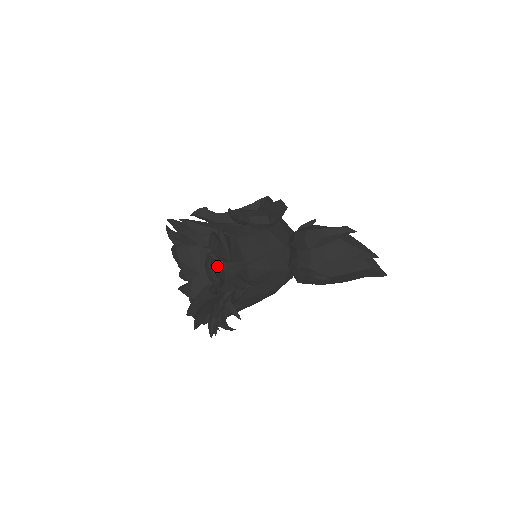
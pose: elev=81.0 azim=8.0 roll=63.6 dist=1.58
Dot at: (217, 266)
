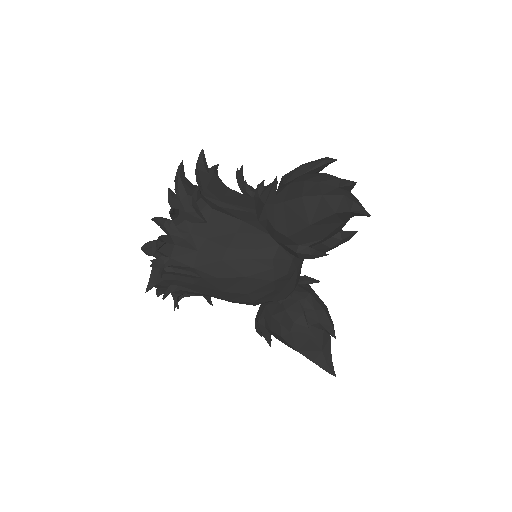
Dot at: (190, 184)
